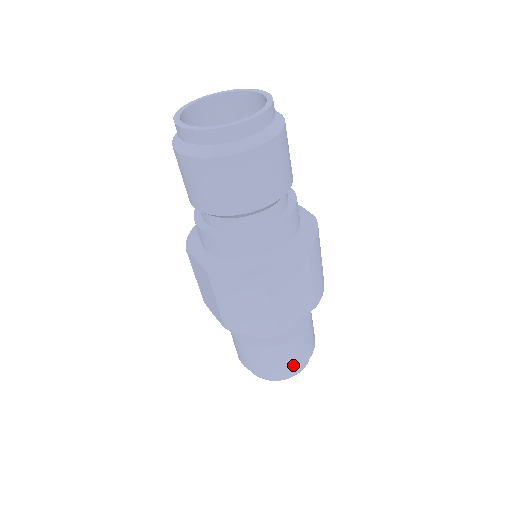
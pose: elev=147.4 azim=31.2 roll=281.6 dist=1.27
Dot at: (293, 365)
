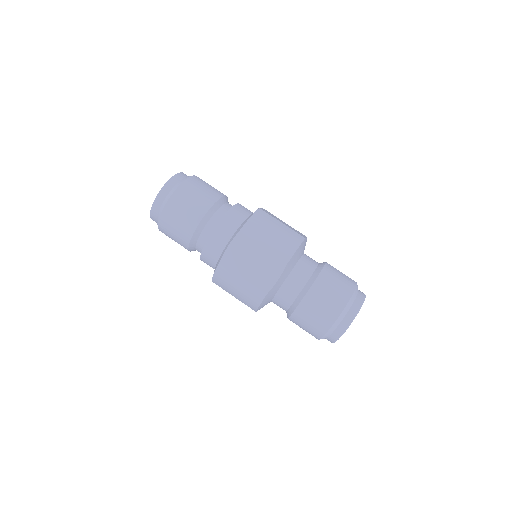
Dot at: (328, 317)
